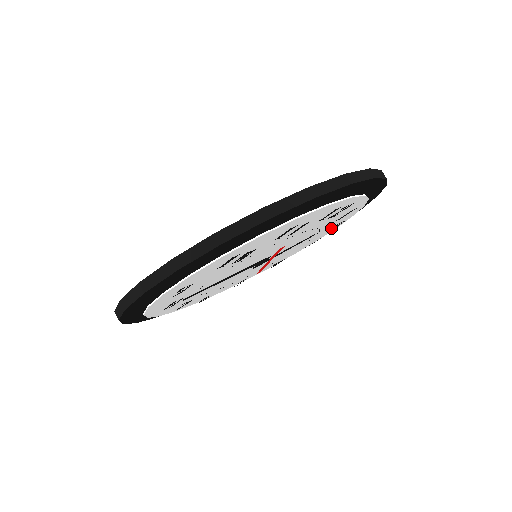
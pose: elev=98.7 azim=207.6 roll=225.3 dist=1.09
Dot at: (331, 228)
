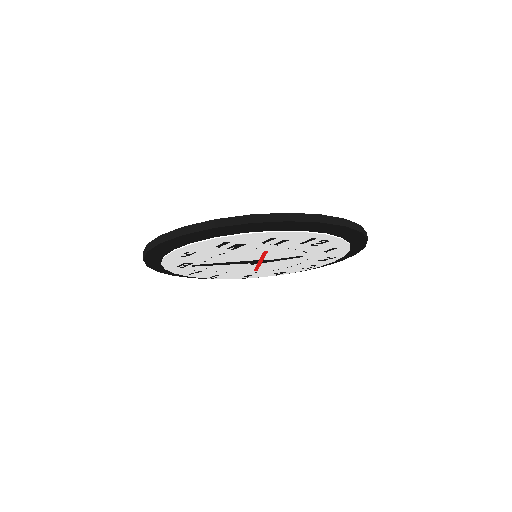
Dot at: occluded
